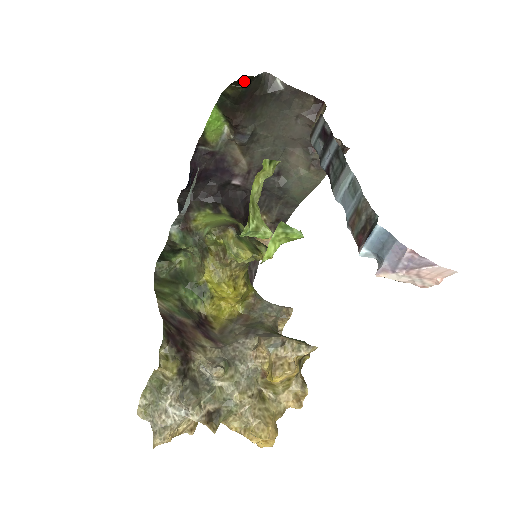
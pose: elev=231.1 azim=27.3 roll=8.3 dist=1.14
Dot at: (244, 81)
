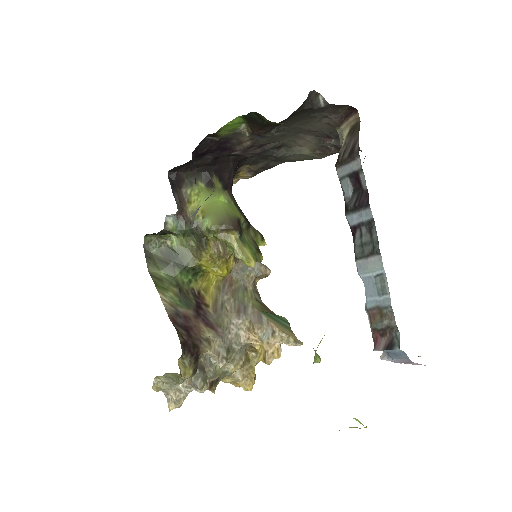
Dot at: occluded
